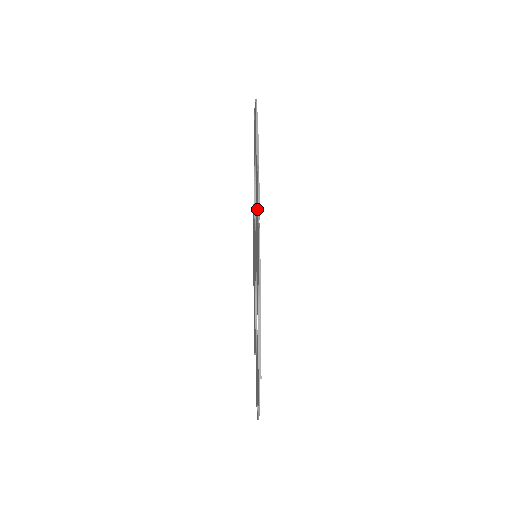
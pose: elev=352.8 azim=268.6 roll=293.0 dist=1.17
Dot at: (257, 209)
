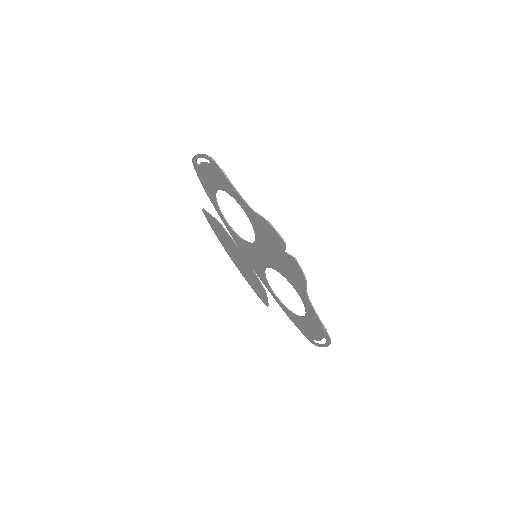
Dot at: (276, 243)
